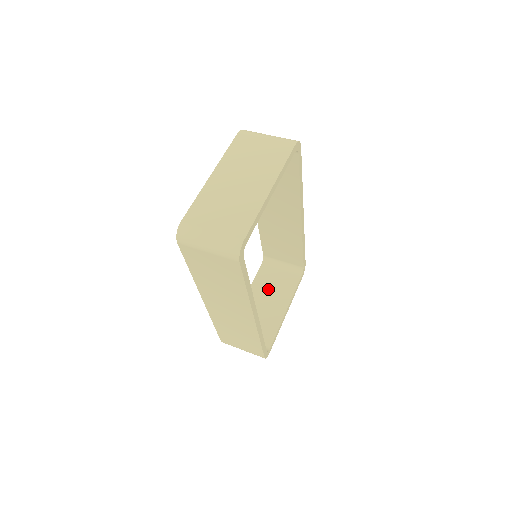
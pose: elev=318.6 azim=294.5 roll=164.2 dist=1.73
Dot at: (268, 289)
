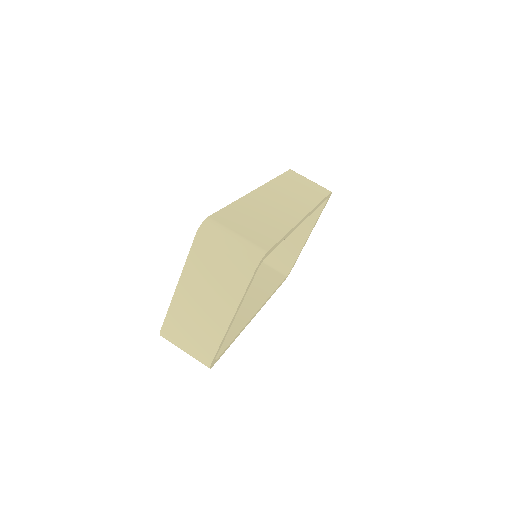
Dot at: occluded
